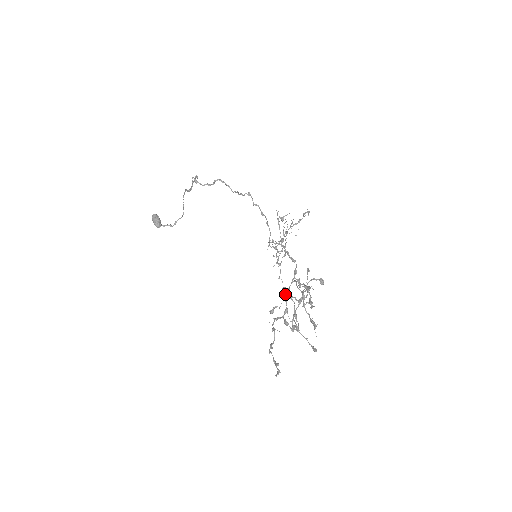
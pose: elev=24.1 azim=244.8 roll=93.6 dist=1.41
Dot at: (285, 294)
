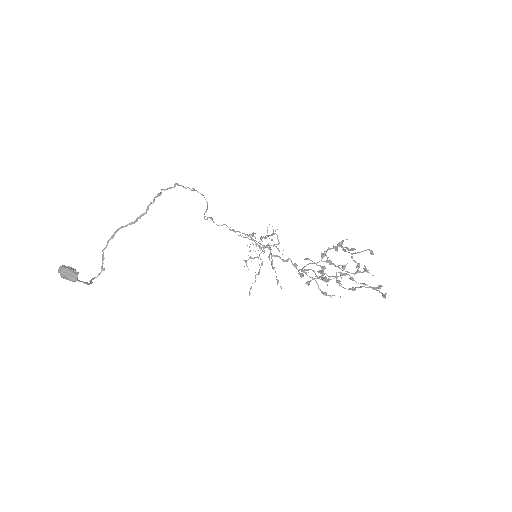
Dot at: occluded
